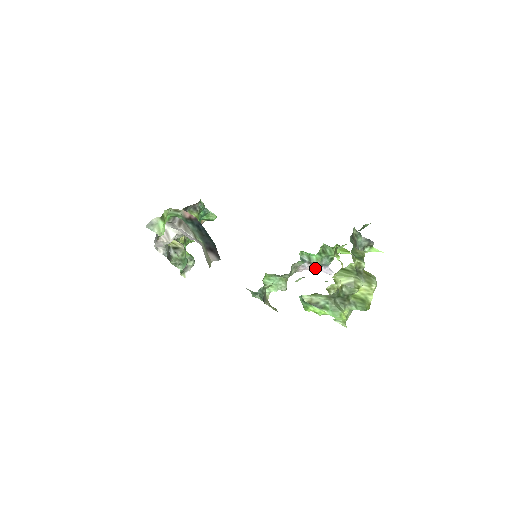
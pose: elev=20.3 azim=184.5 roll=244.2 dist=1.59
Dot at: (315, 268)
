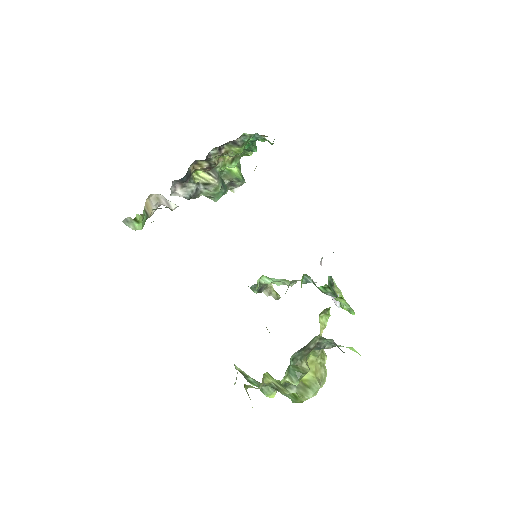
Dot at: occluded
